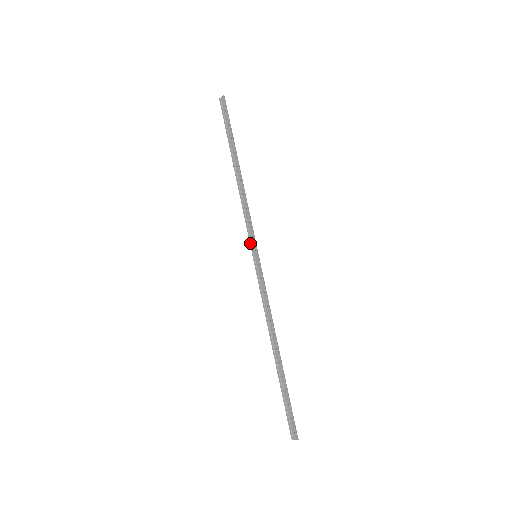
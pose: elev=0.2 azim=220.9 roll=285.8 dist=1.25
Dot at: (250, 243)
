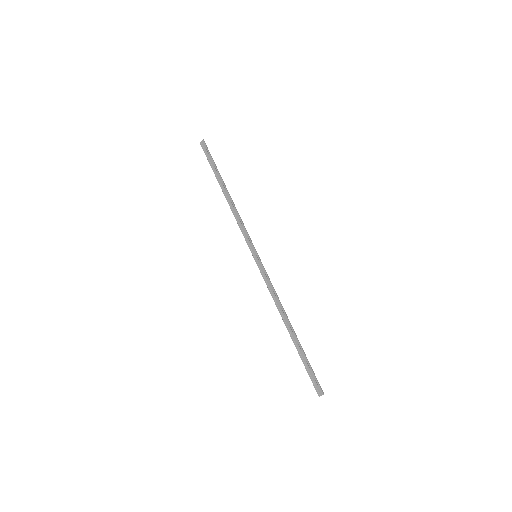
Dot at: (249, 247)
